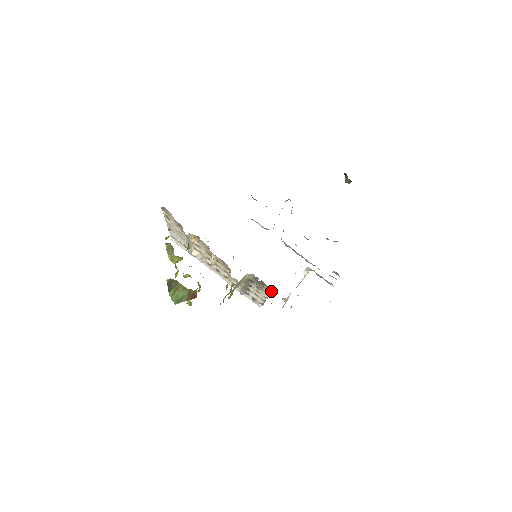
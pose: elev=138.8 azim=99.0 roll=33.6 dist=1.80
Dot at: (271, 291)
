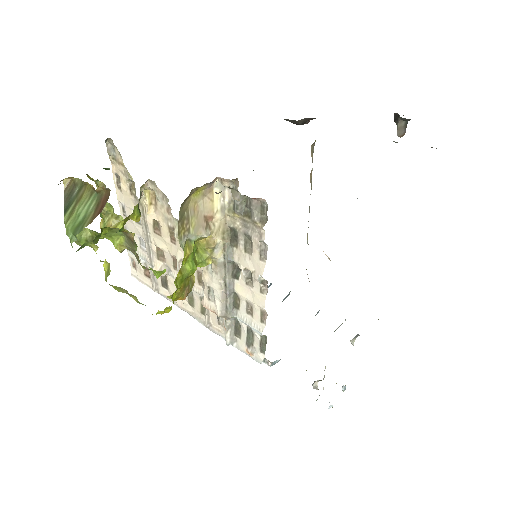
Dot at: (265, 222)
